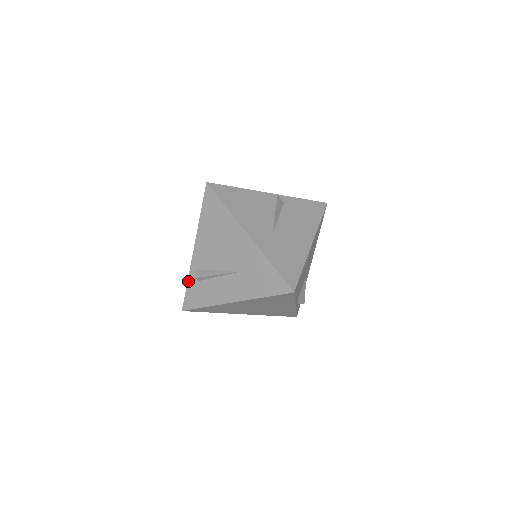
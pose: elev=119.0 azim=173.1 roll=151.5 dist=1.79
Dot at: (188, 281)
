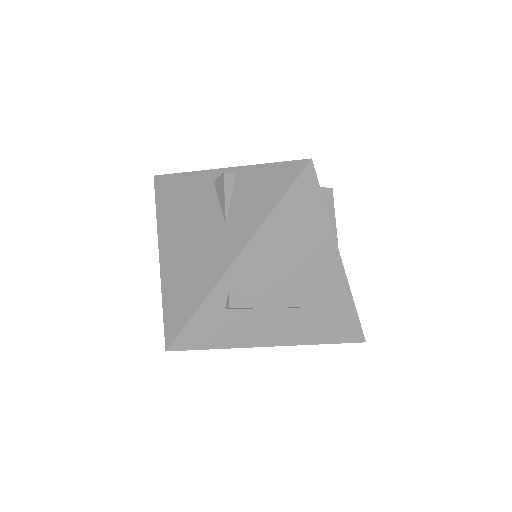
Dot at: (202, 306)
